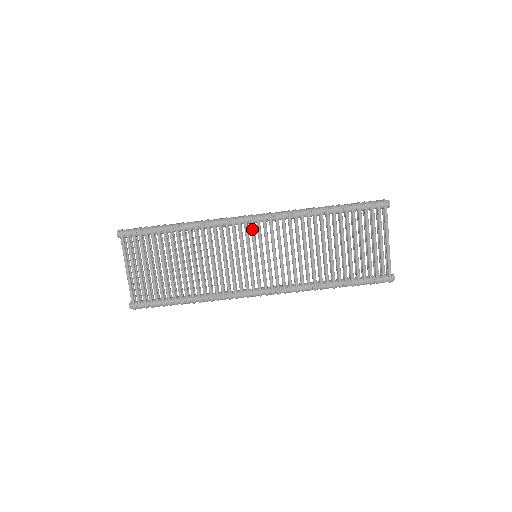
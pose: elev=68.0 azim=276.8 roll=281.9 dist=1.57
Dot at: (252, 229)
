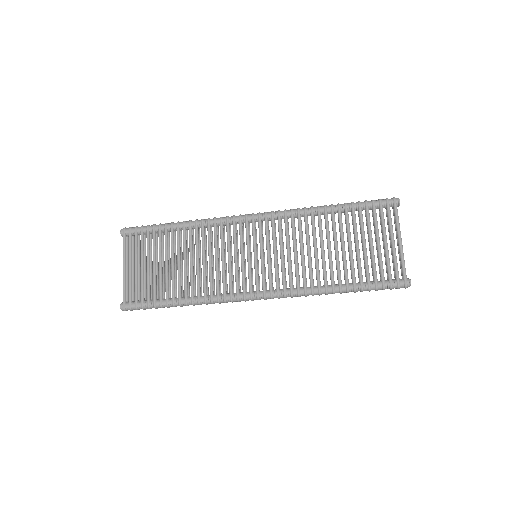
Dot at: (253, 226)
